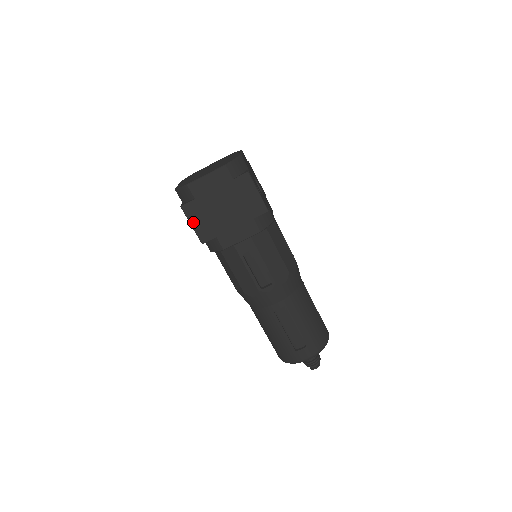
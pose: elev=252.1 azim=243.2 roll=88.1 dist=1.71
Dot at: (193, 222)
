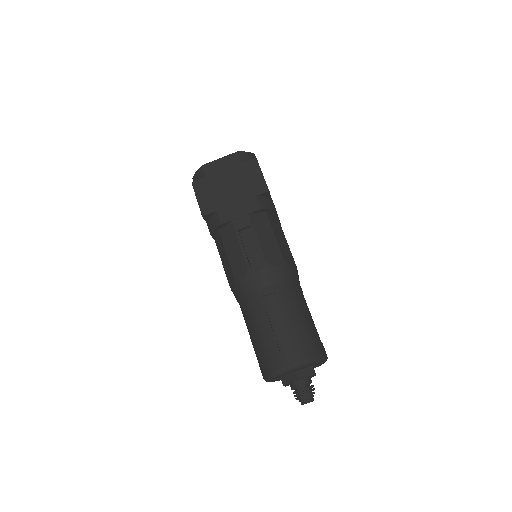
Dot at: (199, 196)
